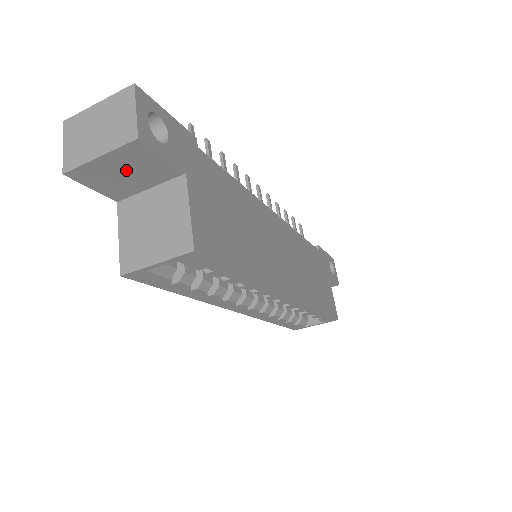
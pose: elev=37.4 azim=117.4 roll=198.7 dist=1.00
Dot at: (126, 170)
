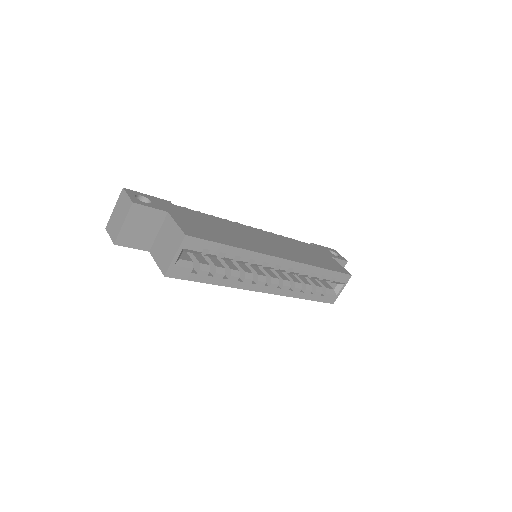
Dot at: (140, 226)
